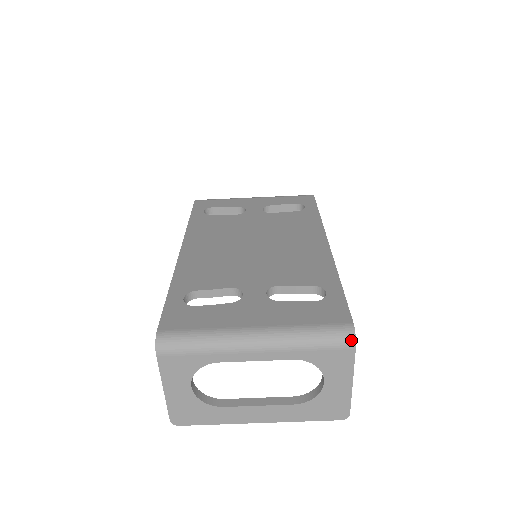
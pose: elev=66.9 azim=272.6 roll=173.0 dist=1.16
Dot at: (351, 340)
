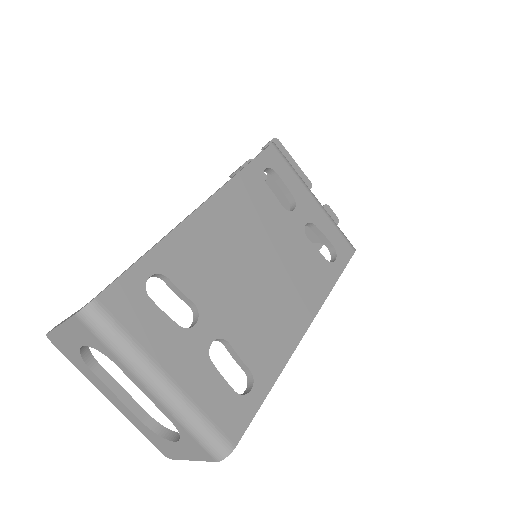
Dot at: (220, 457)
